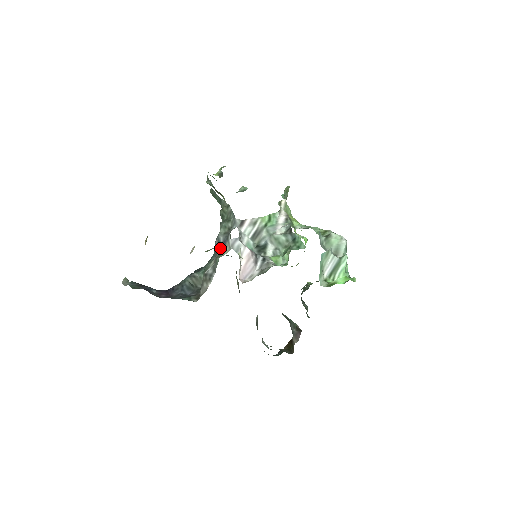
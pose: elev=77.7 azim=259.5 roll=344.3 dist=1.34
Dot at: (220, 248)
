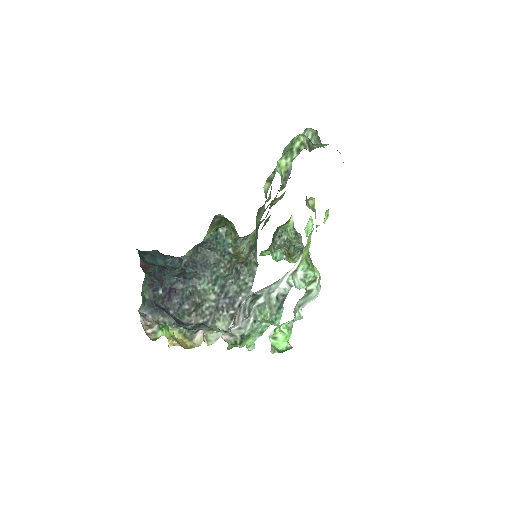
Dot at: (225, 298)
